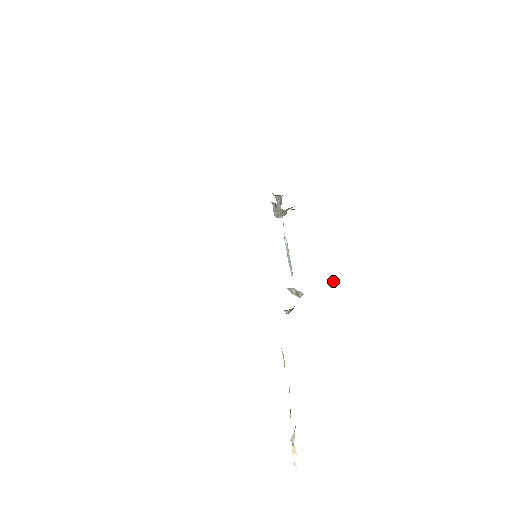
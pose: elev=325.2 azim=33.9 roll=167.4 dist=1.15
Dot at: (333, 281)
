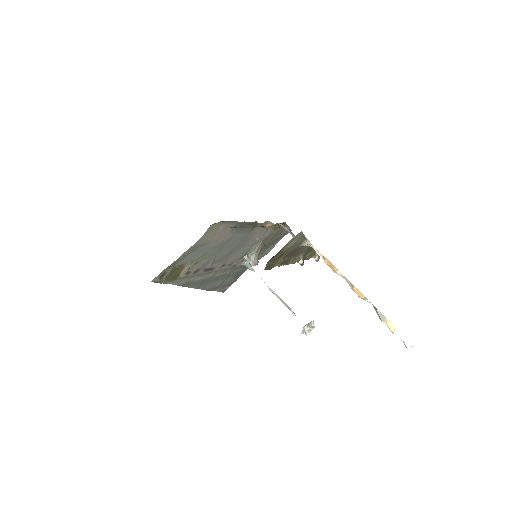
Dot at: (317, 258)
